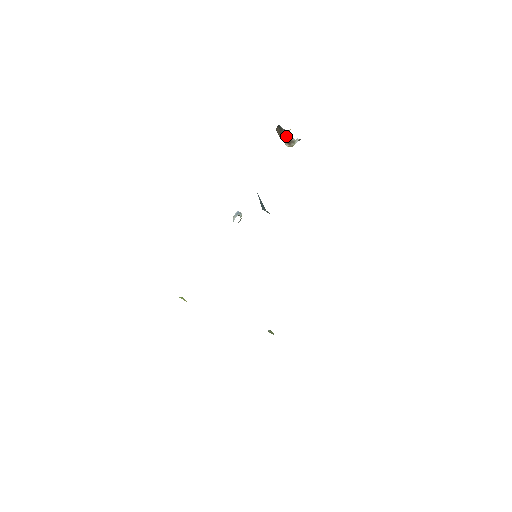
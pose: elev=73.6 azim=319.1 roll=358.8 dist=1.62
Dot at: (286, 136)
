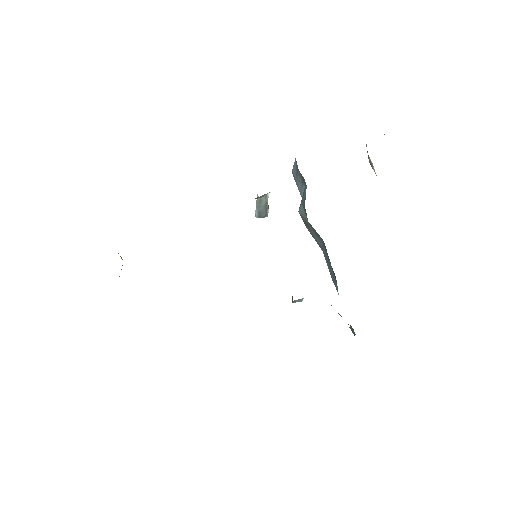
Dot at: (370, 161)
